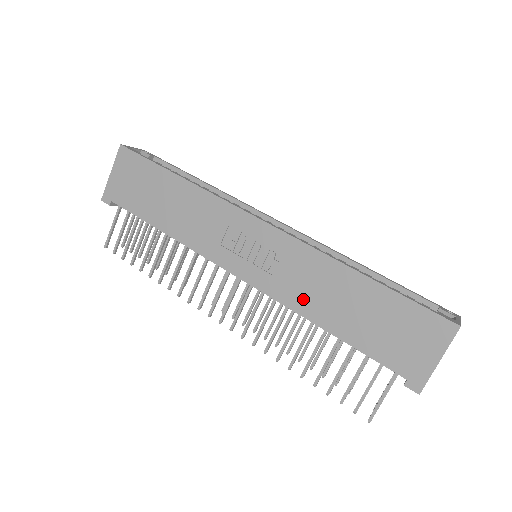
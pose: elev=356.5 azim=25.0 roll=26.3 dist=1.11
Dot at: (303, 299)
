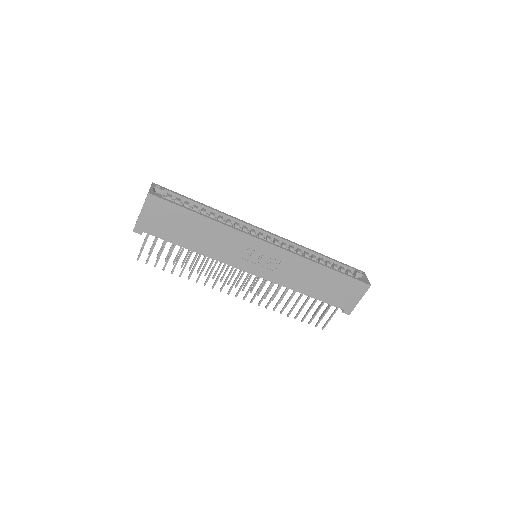
Dot at: (292, 281)
